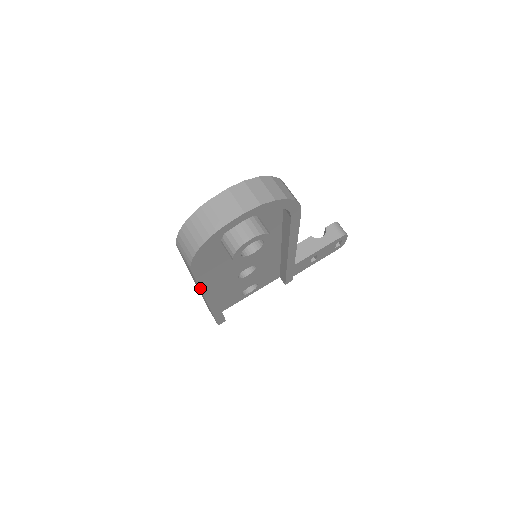
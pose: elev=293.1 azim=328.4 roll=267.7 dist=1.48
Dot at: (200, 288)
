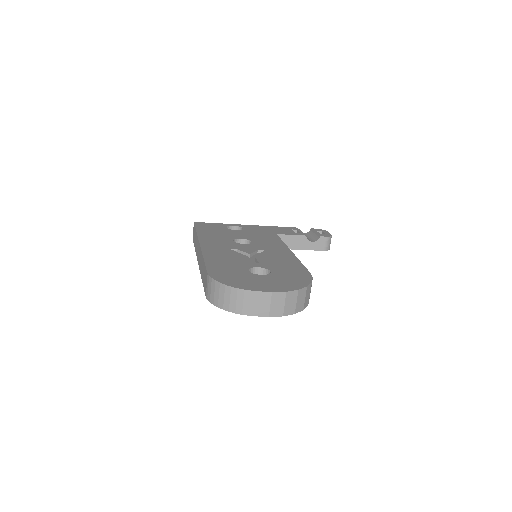
Dot at: occluded
